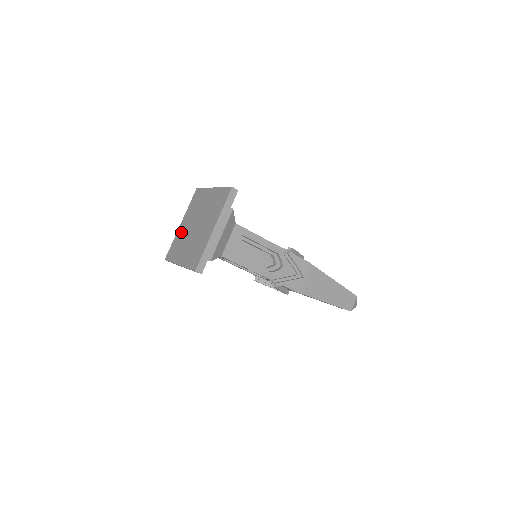
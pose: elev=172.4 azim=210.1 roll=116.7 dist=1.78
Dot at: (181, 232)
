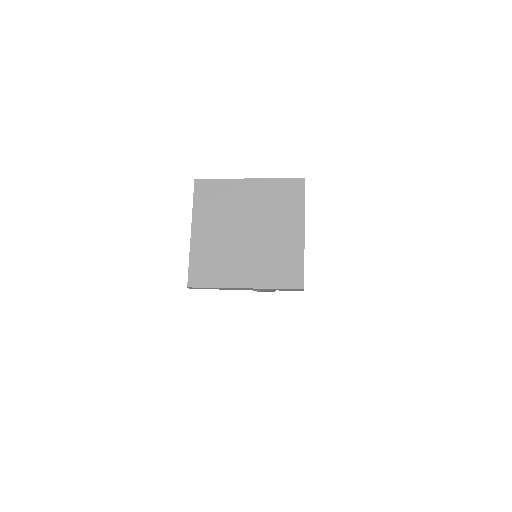
Dot at: (207, 243)
